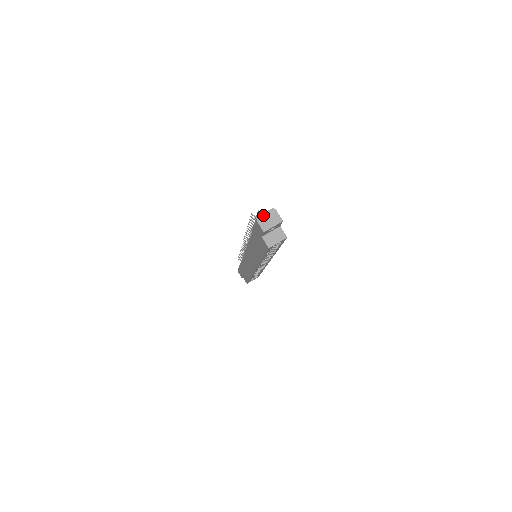
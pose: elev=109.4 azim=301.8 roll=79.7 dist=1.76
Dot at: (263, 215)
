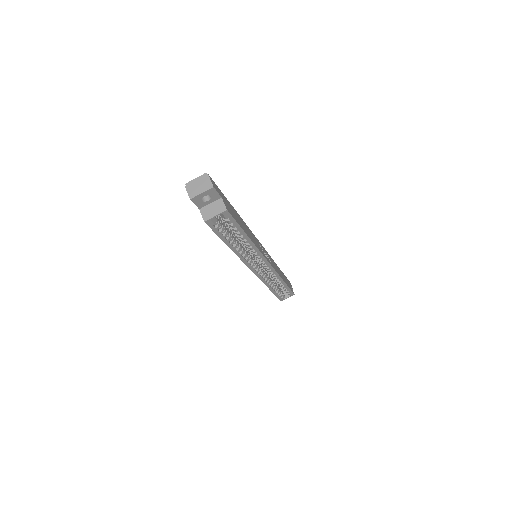
Dot at: (193, 181)
